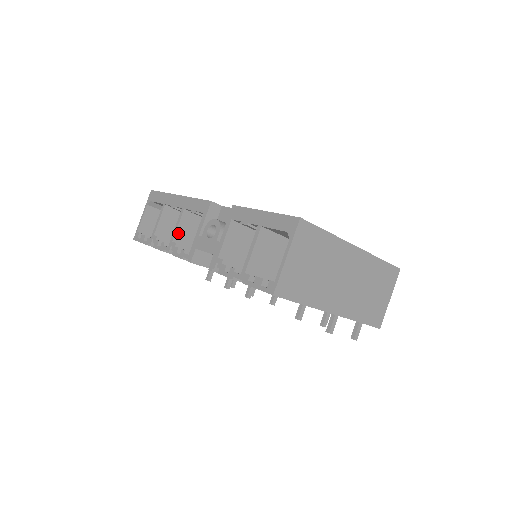
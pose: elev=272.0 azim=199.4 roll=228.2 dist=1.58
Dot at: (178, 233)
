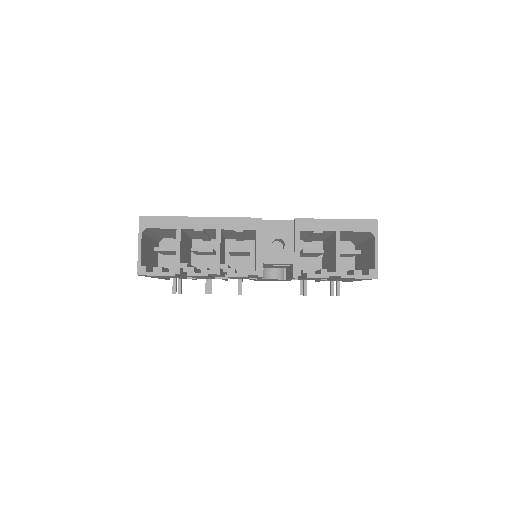
Dot at: (220, 254)
